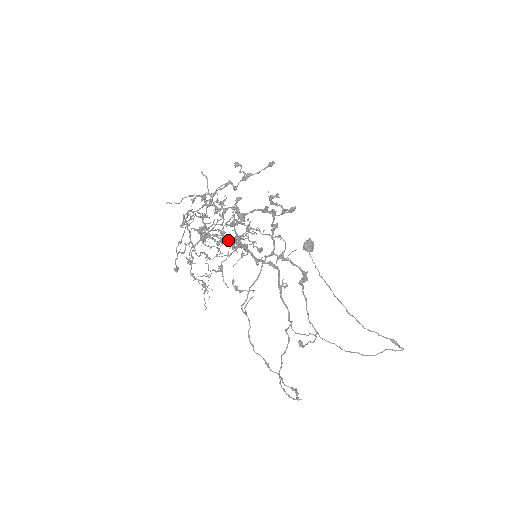
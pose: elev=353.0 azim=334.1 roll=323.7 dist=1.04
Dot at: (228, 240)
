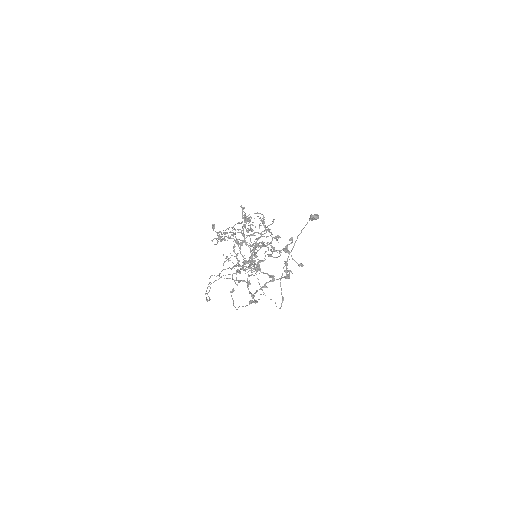
Dot at: (242, 266)
